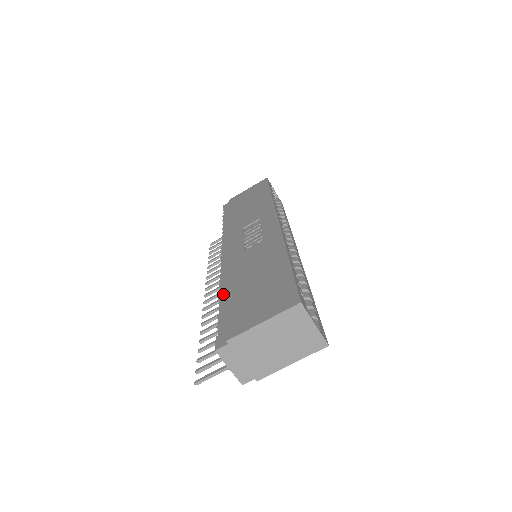
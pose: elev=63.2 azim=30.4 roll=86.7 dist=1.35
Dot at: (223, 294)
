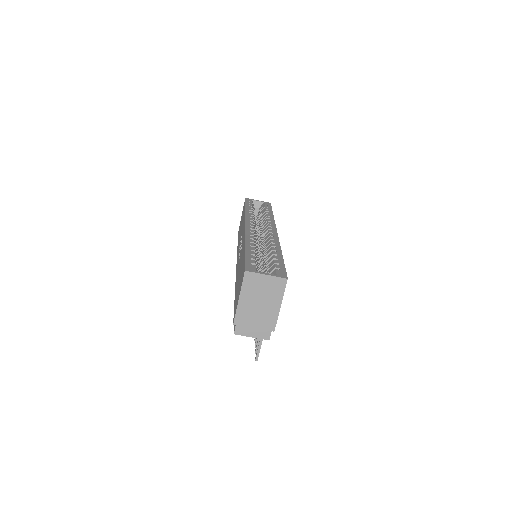
Dot at: occluded
